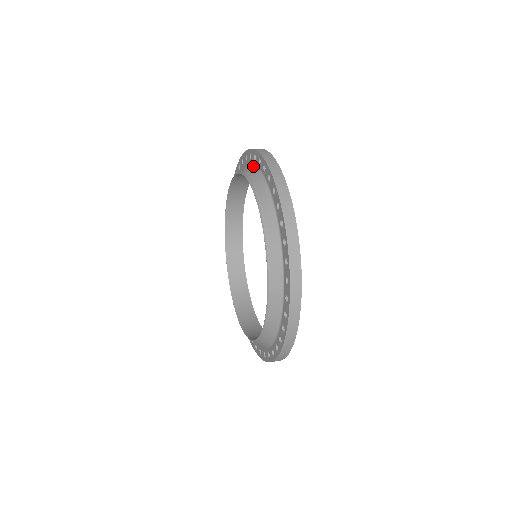
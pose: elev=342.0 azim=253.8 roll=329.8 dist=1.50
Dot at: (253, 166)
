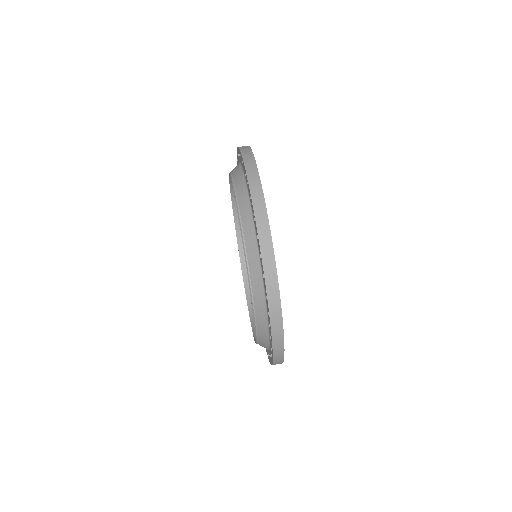
Dot at: (239, 164)
